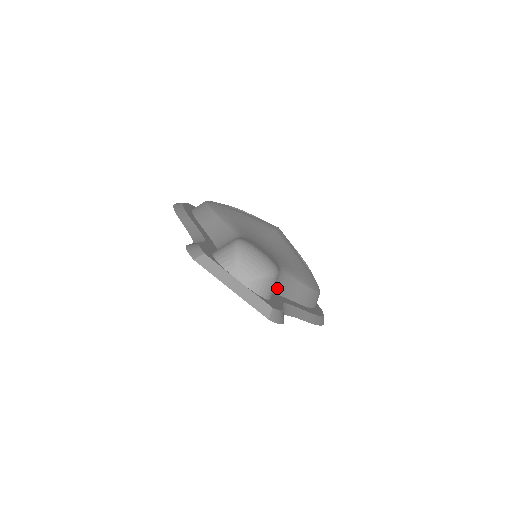
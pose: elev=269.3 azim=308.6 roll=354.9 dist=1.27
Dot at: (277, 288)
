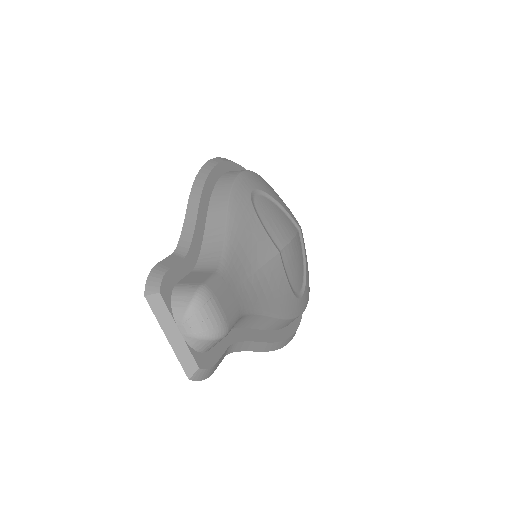
Dot at: (236, 325)
